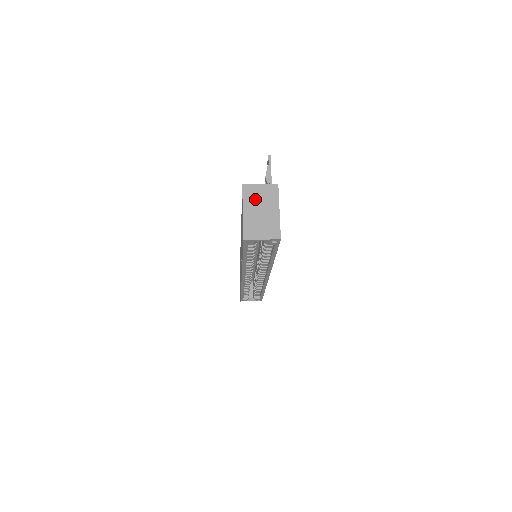
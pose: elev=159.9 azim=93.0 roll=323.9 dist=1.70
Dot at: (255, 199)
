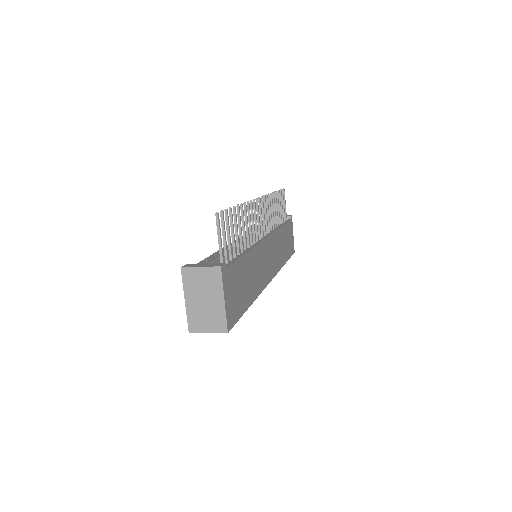
Dot at: (196, 286)
